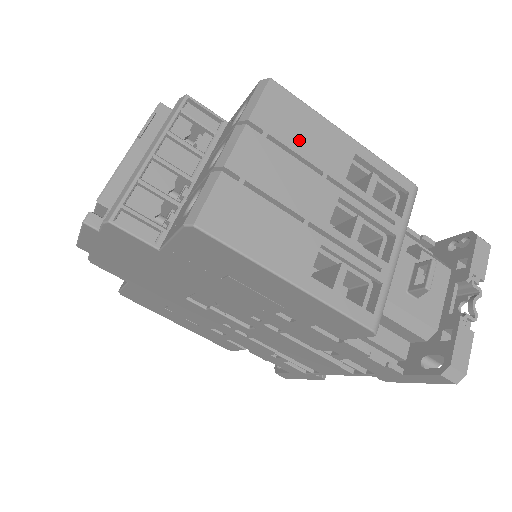
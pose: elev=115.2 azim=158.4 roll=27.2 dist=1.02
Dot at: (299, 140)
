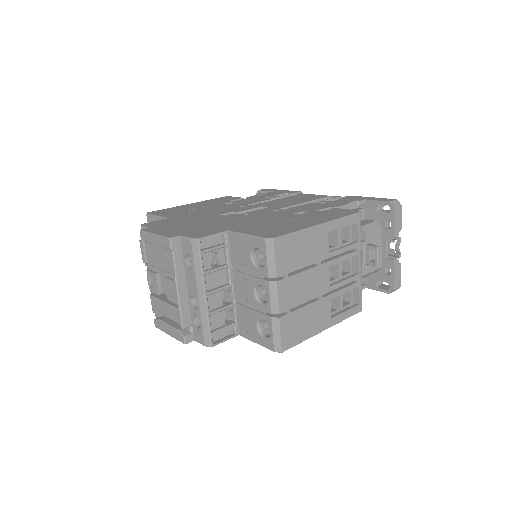
Dot at: (302, 259)
